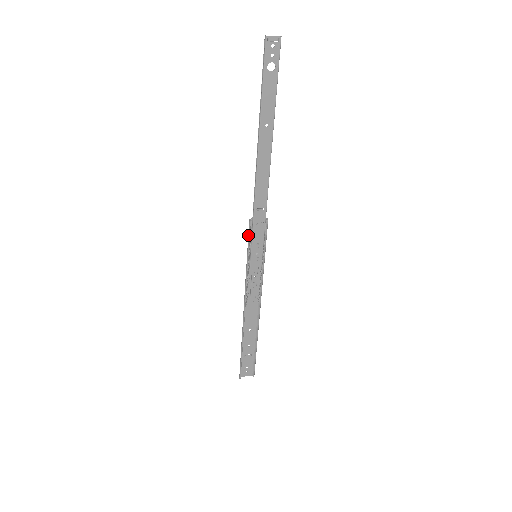
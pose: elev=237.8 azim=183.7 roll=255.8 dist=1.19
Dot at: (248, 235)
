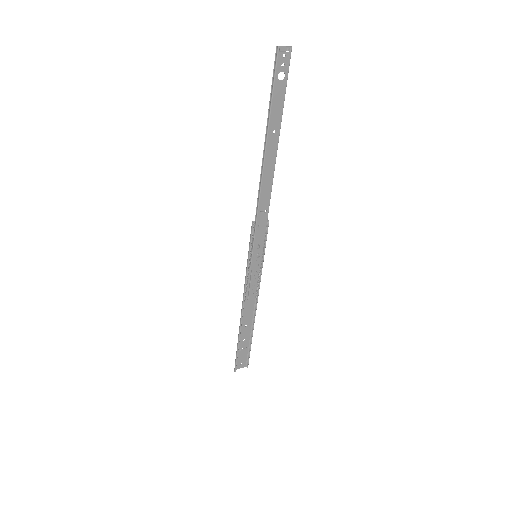
Dot at: (250, 237)
